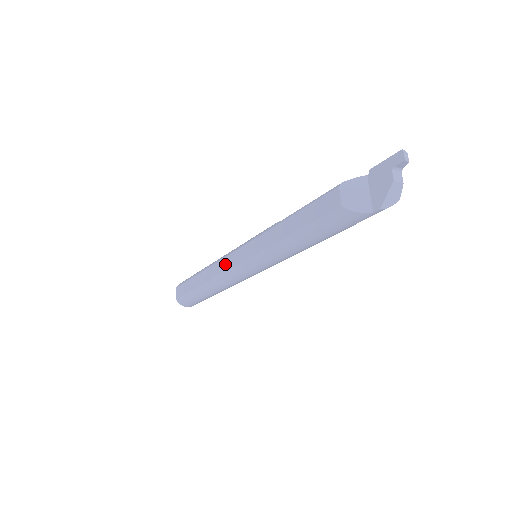
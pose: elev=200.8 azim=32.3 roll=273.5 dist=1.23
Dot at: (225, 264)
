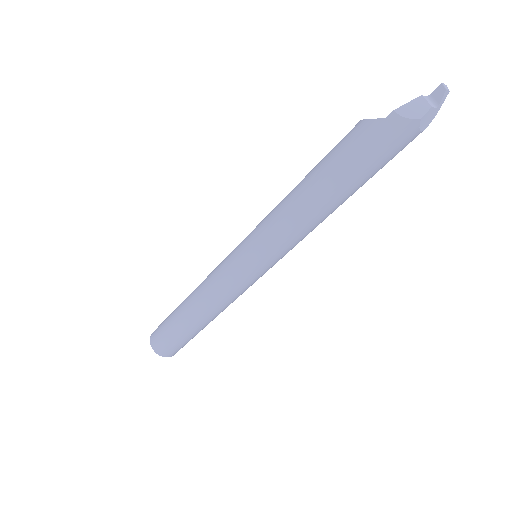
Dot at: occluded
